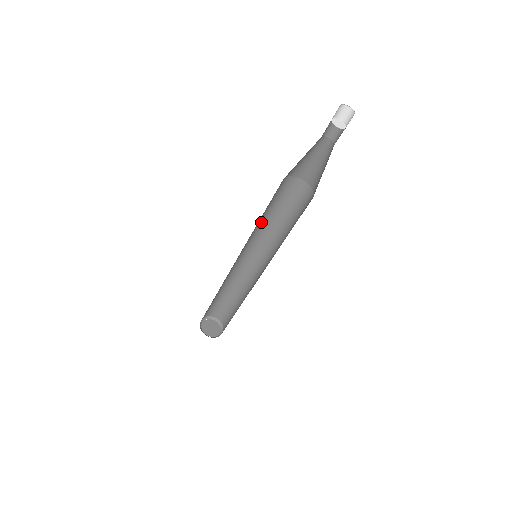
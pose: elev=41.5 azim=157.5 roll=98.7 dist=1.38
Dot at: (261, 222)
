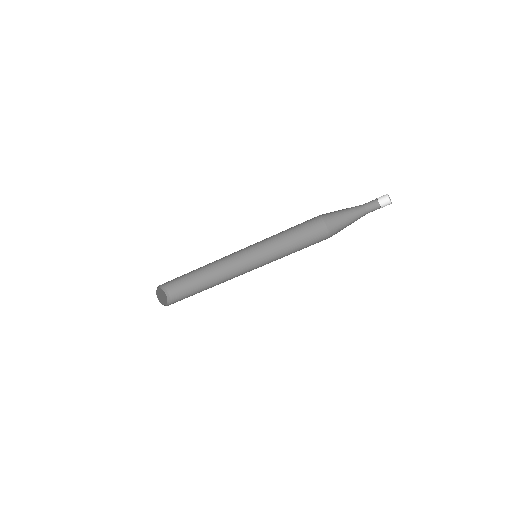
Dot at: (281, 240)
